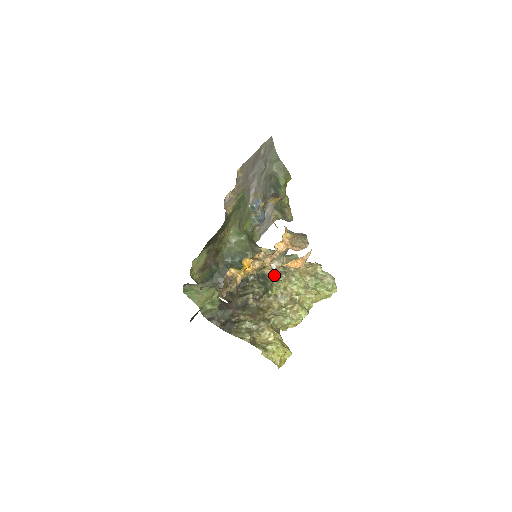
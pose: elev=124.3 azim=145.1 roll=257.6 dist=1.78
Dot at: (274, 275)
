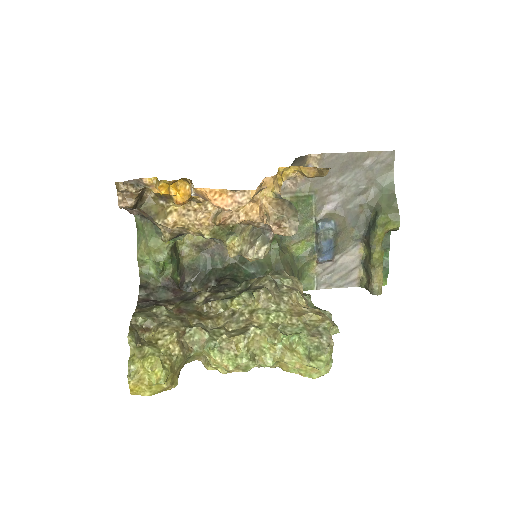
Dot at: (254, 287)
